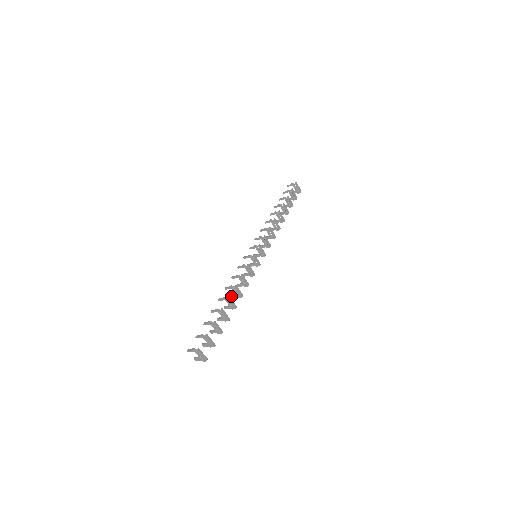
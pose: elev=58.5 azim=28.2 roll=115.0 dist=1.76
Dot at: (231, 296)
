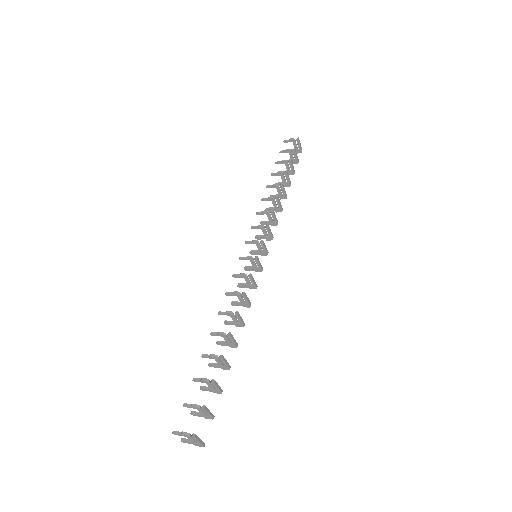
Dot at: (225, 323)
